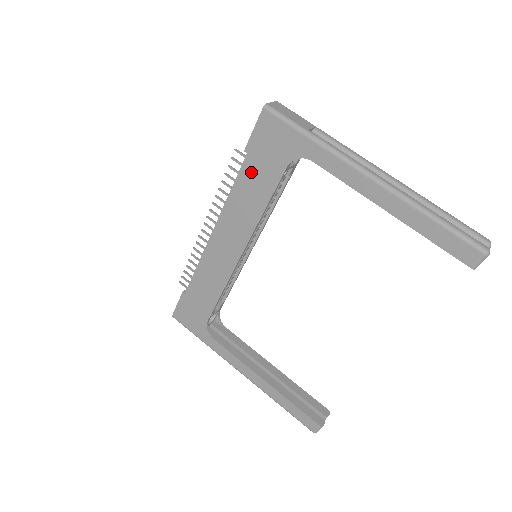
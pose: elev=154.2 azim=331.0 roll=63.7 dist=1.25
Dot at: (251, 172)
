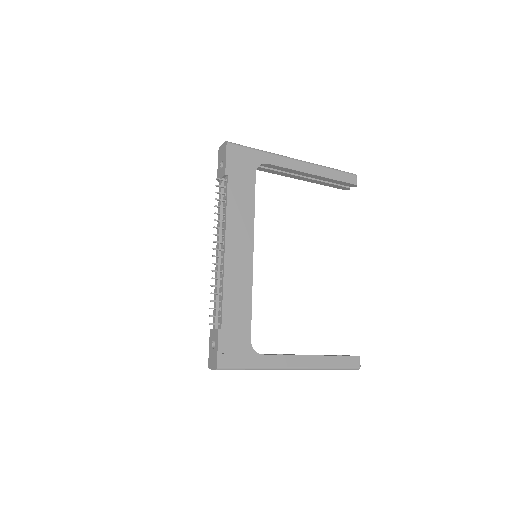
Dot at: (235, 187)
